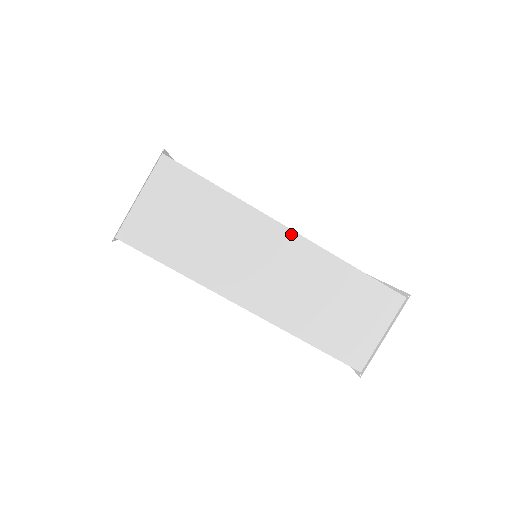
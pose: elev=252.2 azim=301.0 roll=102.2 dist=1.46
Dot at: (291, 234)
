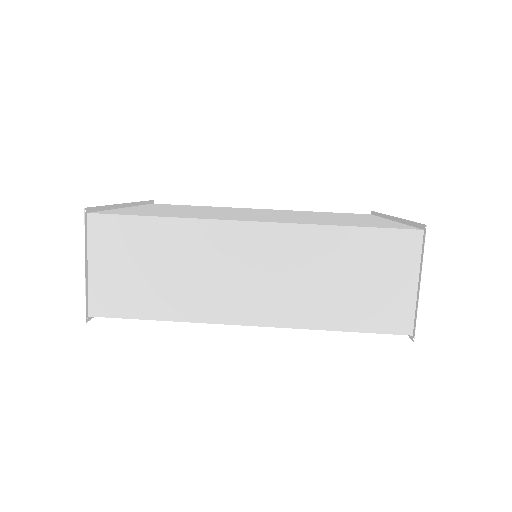
Dot at: (256, 226)
